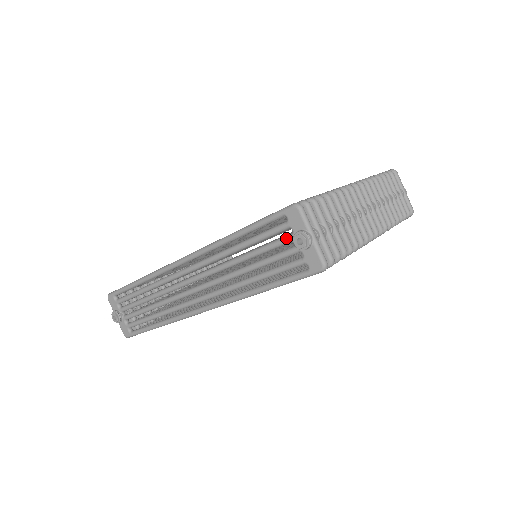
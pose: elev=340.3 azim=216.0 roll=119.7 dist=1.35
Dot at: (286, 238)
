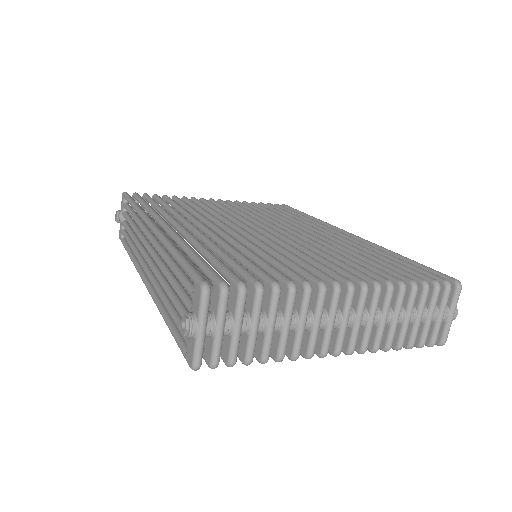
Dot at: (187, 305)
